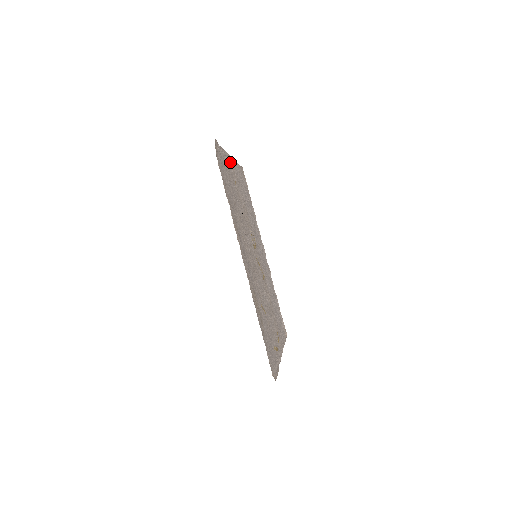
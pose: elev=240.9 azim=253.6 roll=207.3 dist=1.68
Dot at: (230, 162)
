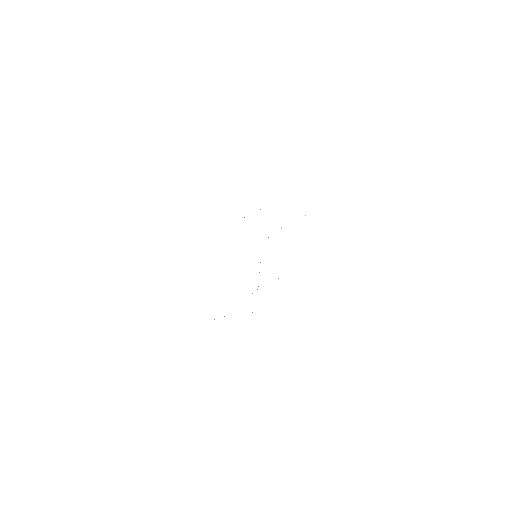
Dot at: occluded
